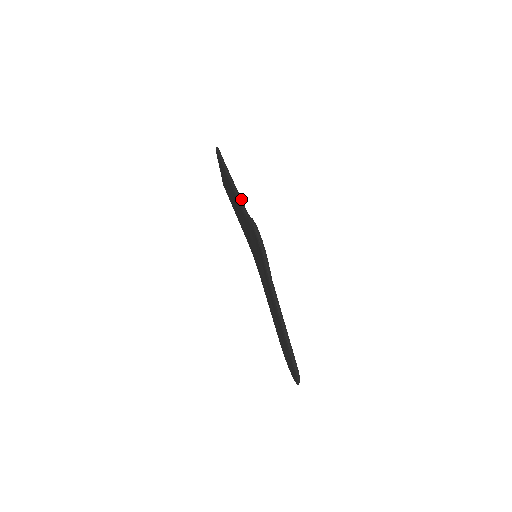
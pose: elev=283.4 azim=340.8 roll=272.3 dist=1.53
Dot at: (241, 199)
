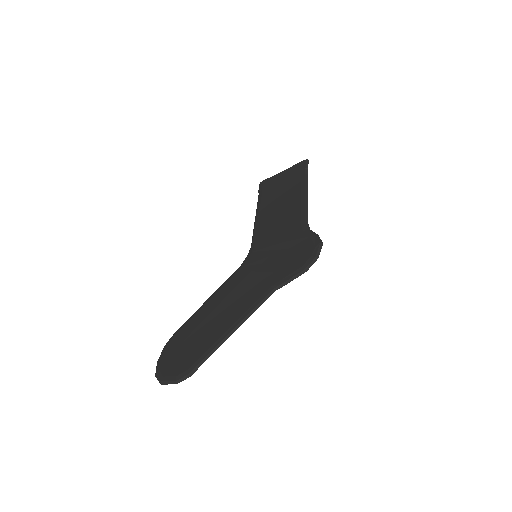
Dot at: (307, 213)
